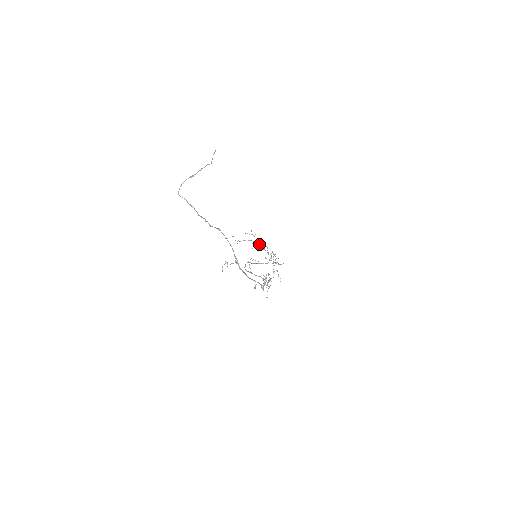
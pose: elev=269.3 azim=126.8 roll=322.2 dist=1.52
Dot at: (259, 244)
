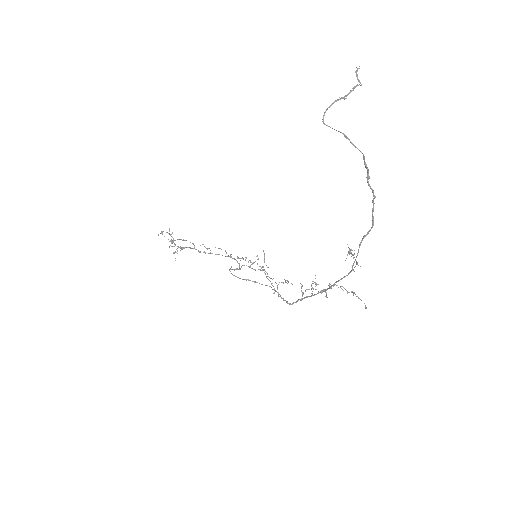
Dot at: (194, 246)
